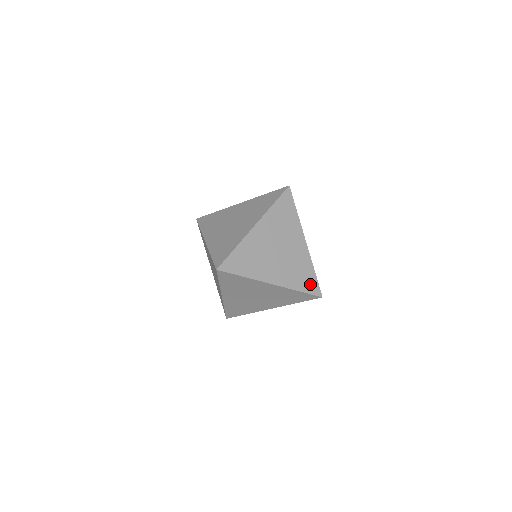
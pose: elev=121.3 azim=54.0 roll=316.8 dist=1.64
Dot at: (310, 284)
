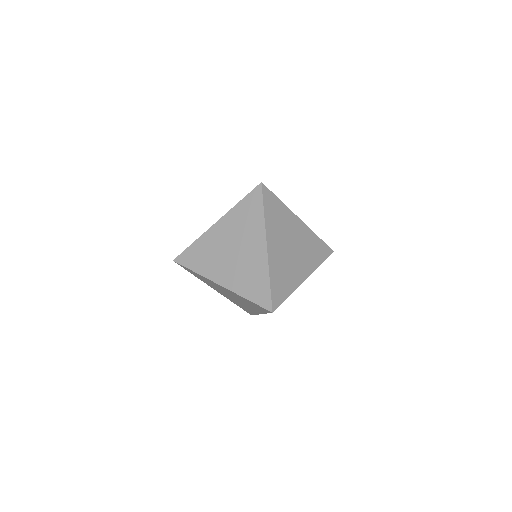
Dot at: occluded
